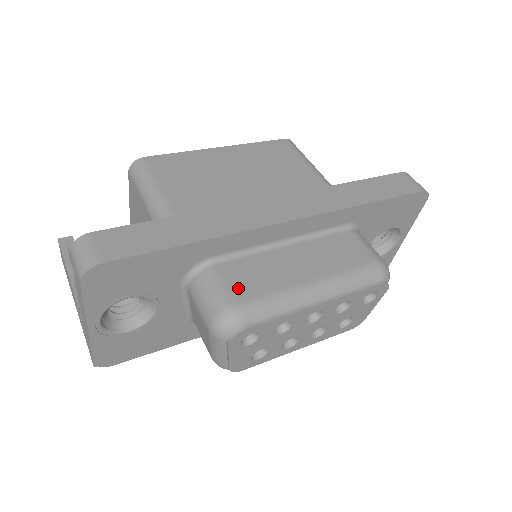
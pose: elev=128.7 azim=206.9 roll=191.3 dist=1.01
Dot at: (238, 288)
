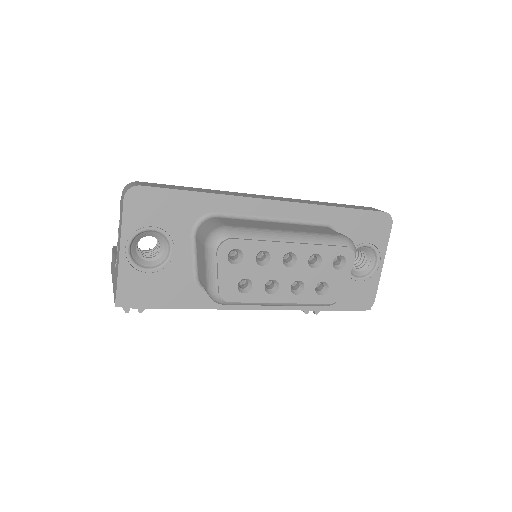
Dot at: (230, 223)
